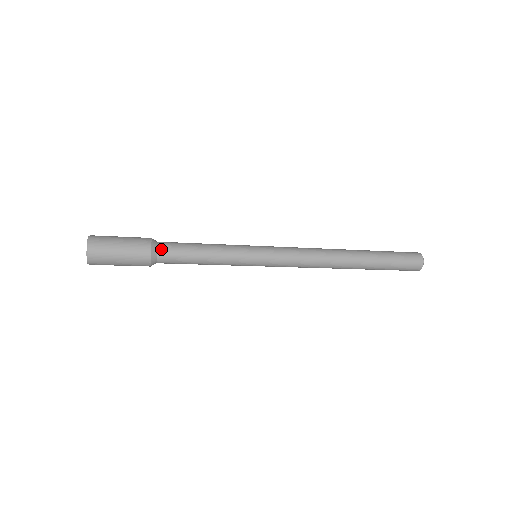
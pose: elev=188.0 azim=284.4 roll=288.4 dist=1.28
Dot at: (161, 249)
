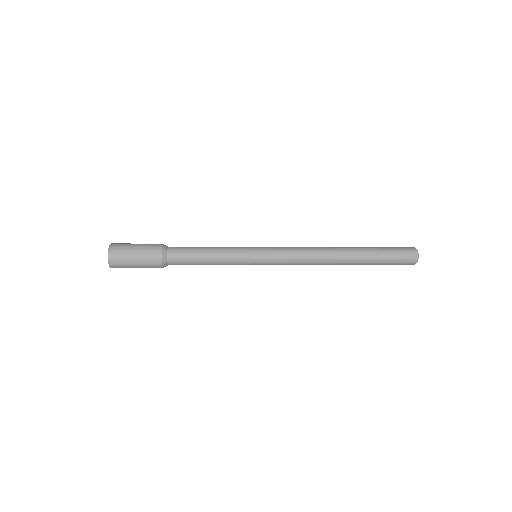
Dot at: (170, 259)
